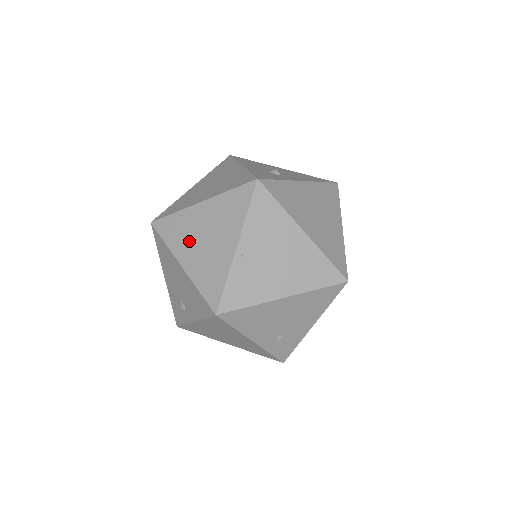
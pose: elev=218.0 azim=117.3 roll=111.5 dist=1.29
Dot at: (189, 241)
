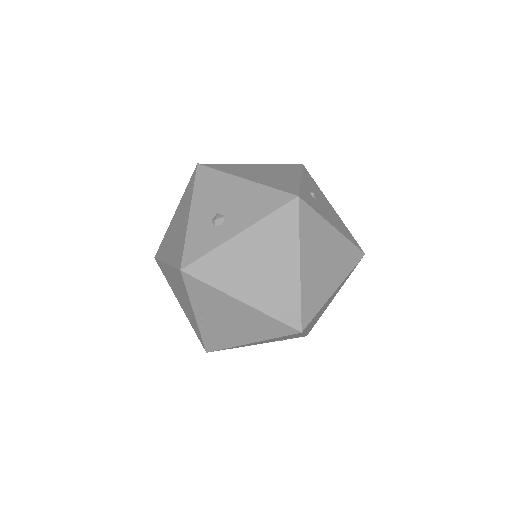
Dot at: (174, 290)
